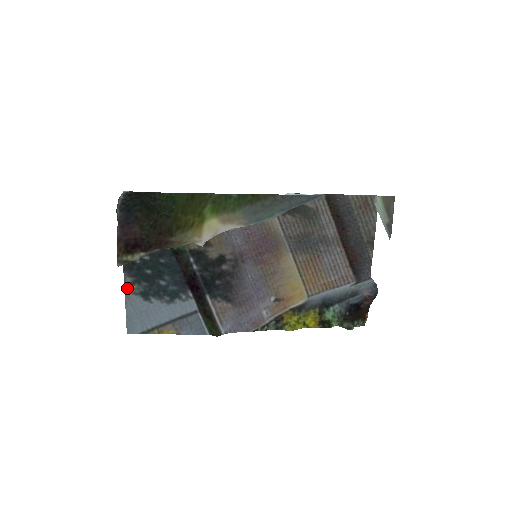
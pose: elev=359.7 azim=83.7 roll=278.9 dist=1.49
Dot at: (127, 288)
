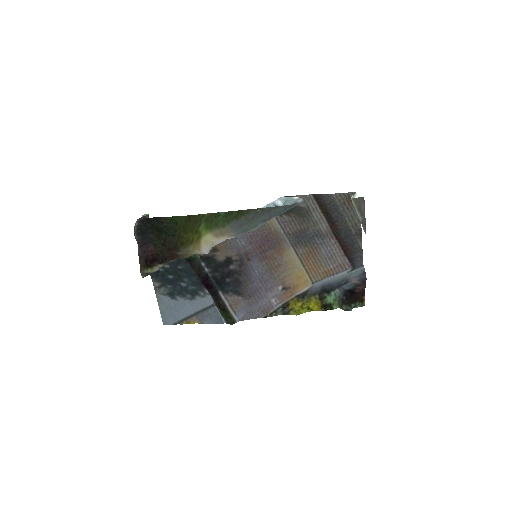
Dot at: (157, 291)
